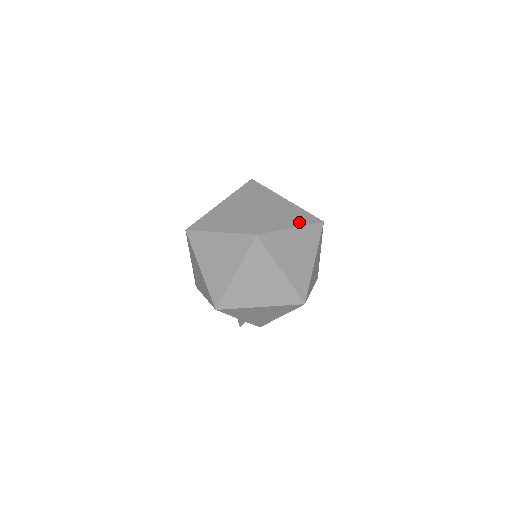
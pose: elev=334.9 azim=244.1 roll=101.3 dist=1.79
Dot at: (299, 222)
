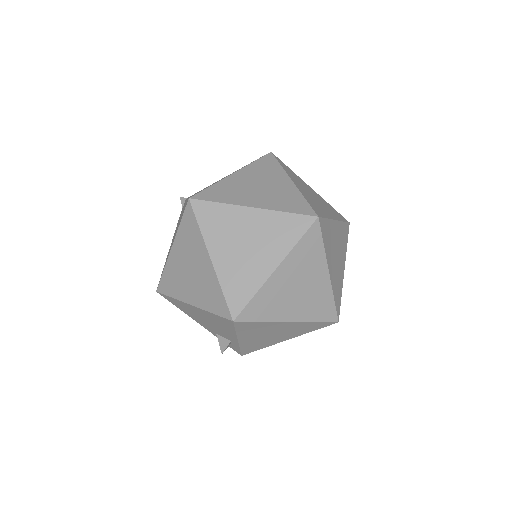
Dot at: (336, 216)
